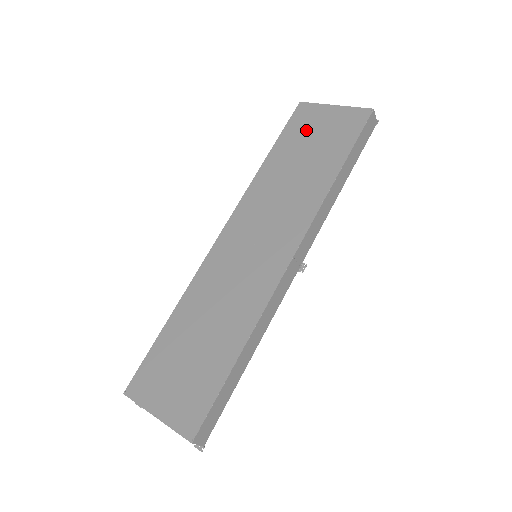
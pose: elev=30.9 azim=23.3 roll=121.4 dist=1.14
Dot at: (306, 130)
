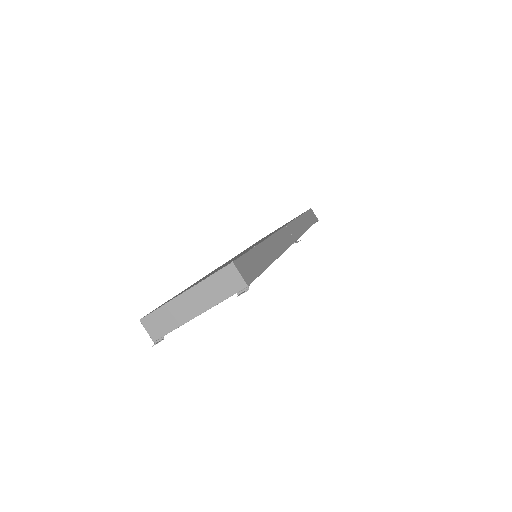
Dot at: occluded
